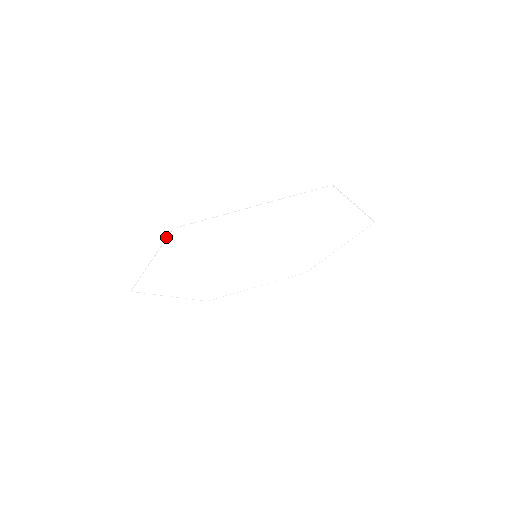
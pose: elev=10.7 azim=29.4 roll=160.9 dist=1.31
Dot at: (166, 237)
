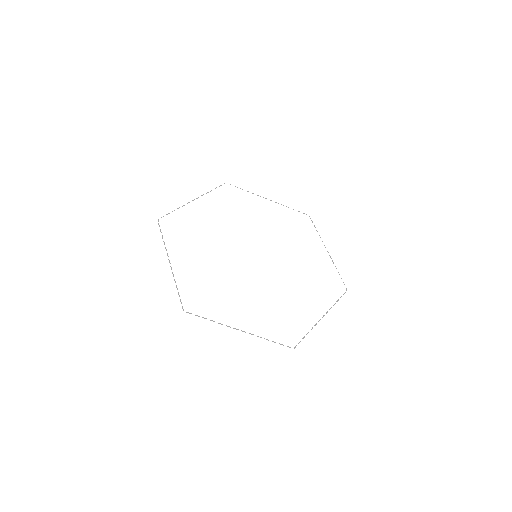
Dot at: (180, 299)
